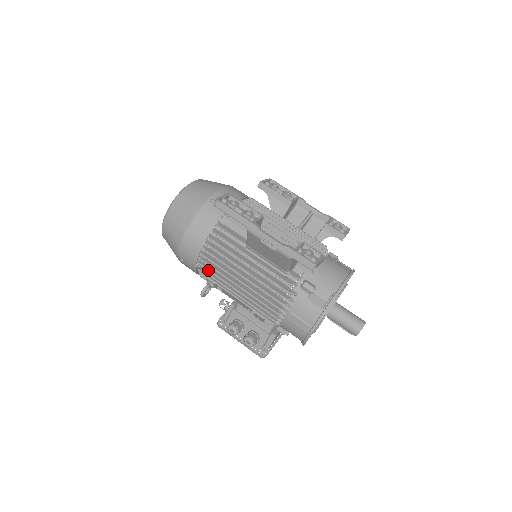
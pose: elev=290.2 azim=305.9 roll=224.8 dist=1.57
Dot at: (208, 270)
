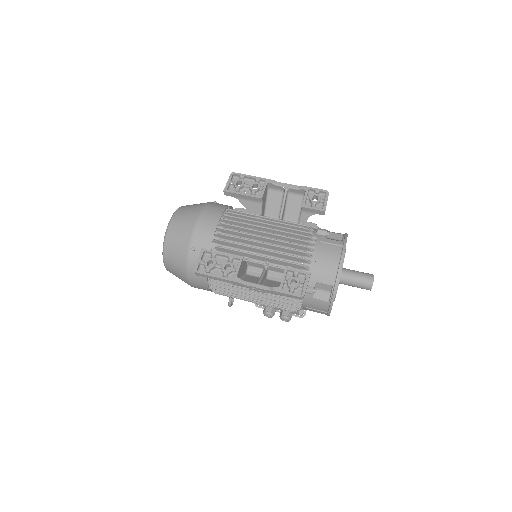
Dot at: (223, 295)
